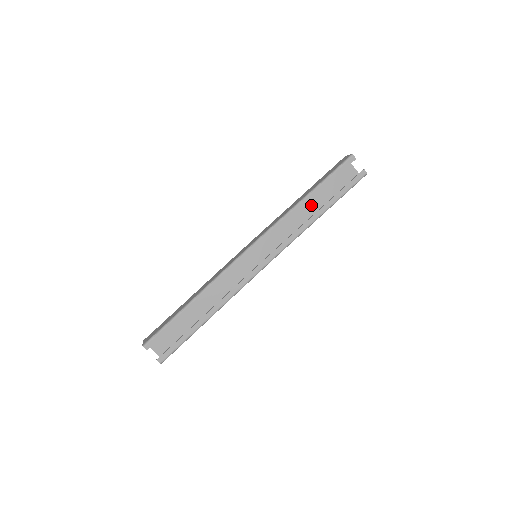
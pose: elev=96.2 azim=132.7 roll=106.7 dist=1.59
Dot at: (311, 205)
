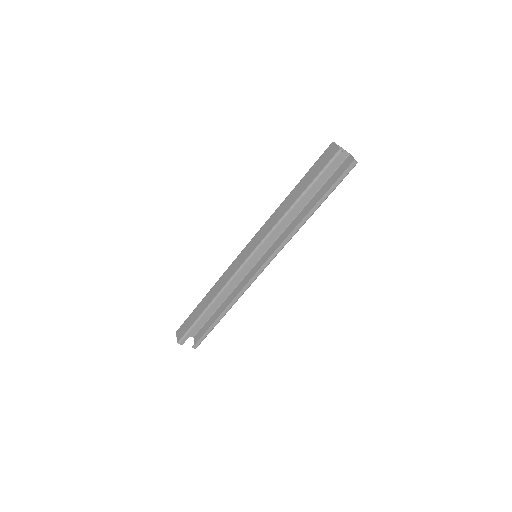
Dot at: occluded
